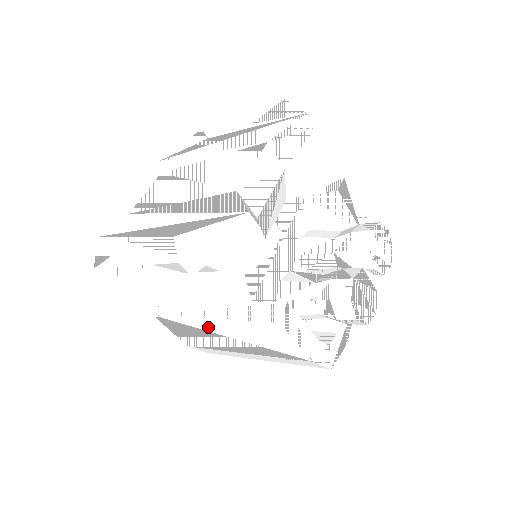
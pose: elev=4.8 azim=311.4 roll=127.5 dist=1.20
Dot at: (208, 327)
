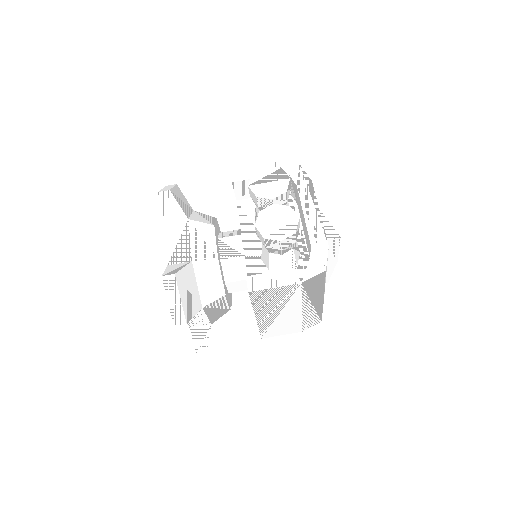
Dot at: (268, 320)
